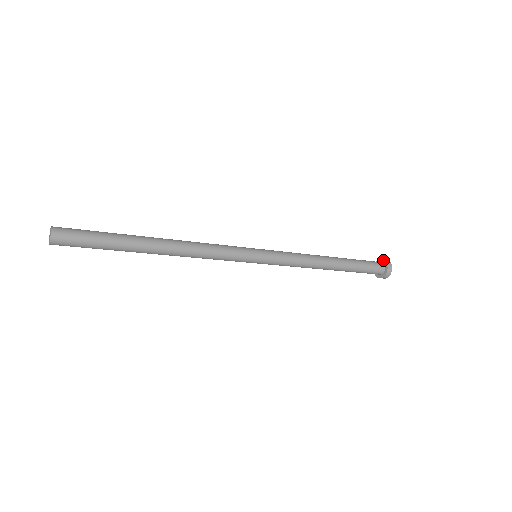
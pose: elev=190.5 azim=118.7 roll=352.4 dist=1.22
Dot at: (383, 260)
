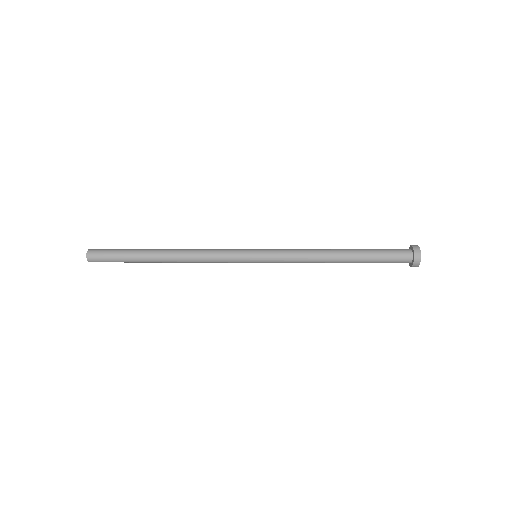
Dot at: (413, 251)
